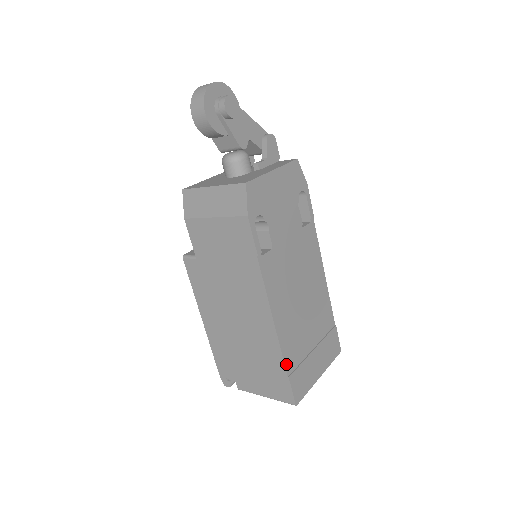
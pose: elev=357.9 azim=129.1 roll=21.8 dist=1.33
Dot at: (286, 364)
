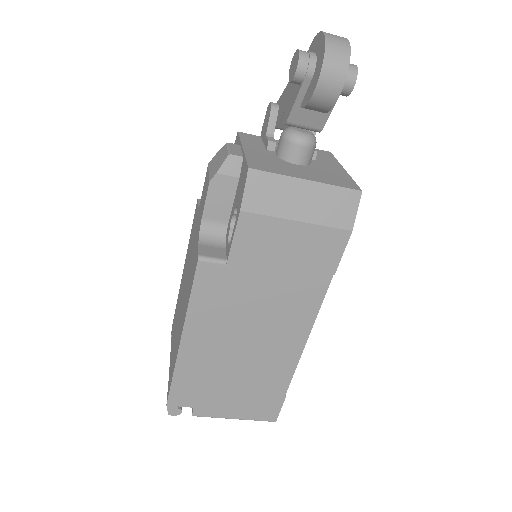
Dot at: (289, 383)
